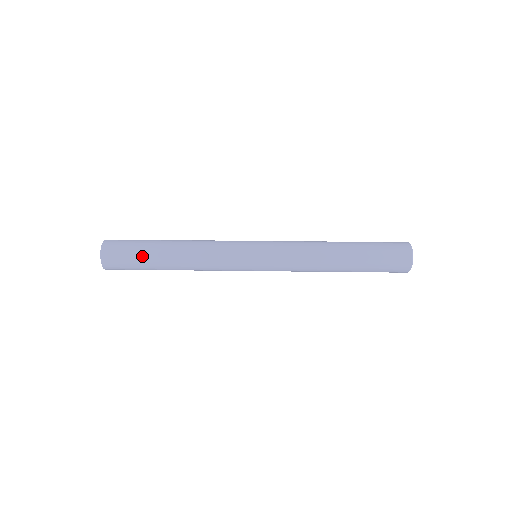
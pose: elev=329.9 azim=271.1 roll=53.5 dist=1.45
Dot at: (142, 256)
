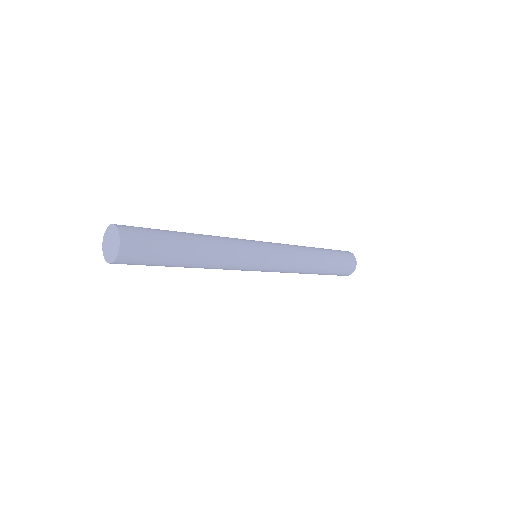
Dot at: (167, 241)
